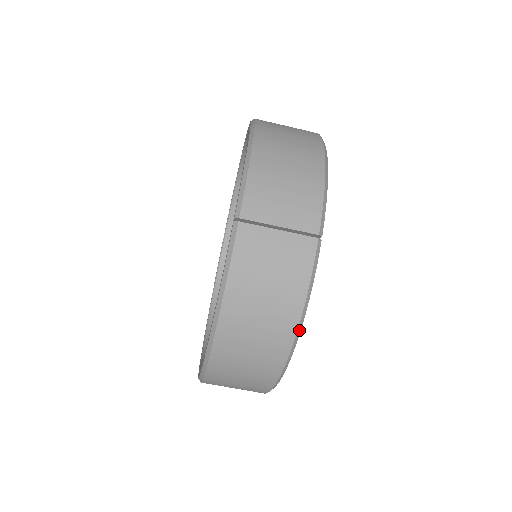
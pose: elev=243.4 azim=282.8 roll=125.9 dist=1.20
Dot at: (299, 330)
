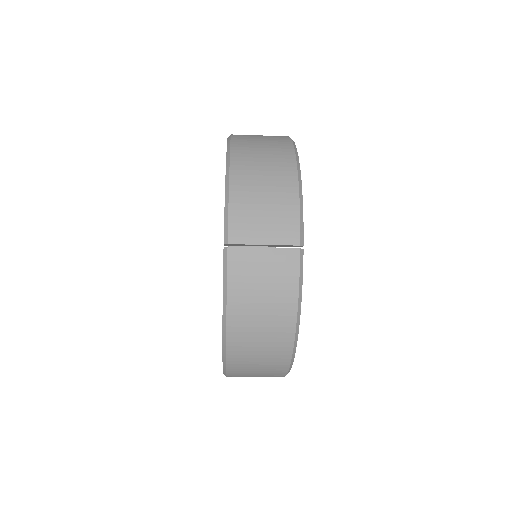
Dot at: (297, 328)
